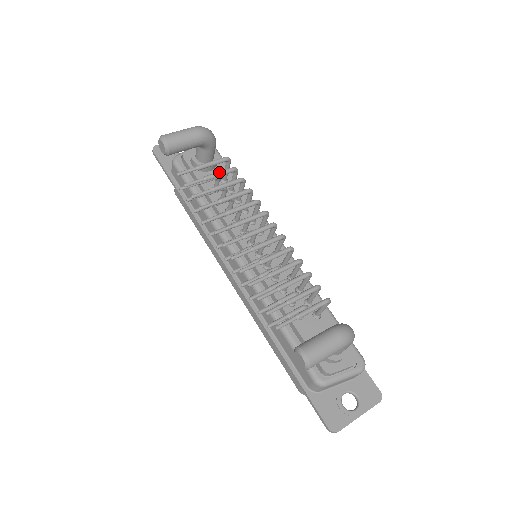
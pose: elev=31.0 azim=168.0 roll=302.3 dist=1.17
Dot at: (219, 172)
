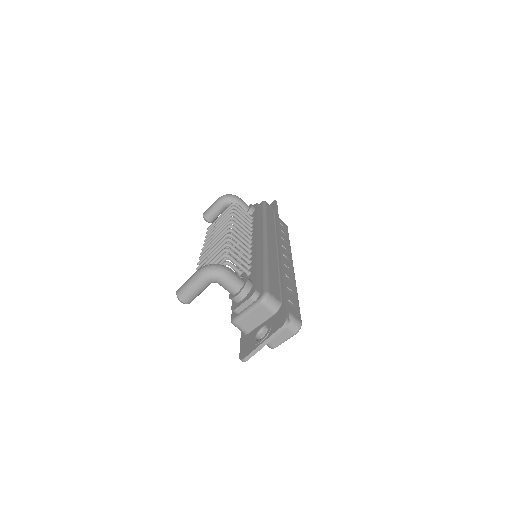
Dot at: (223, 215)
